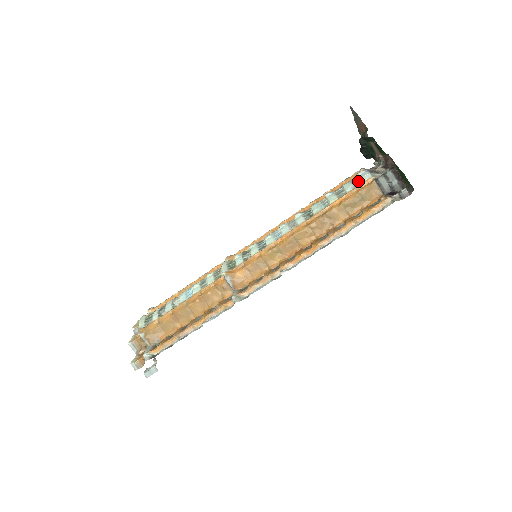
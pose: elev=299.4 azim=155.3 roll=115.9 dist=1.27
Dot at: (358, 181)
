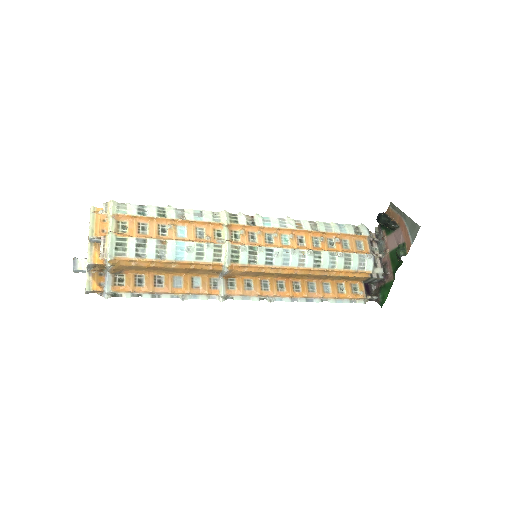
Dot at: (363, 266)
